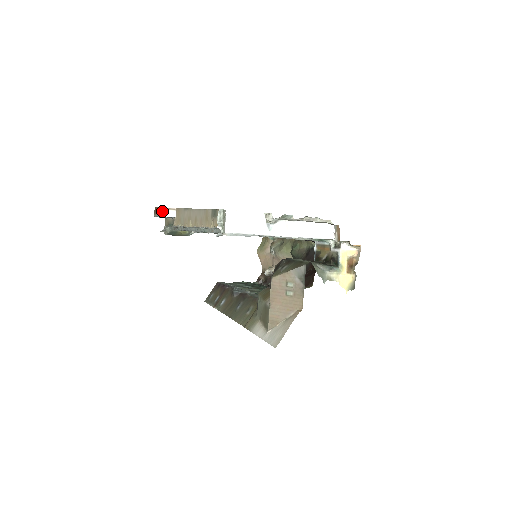
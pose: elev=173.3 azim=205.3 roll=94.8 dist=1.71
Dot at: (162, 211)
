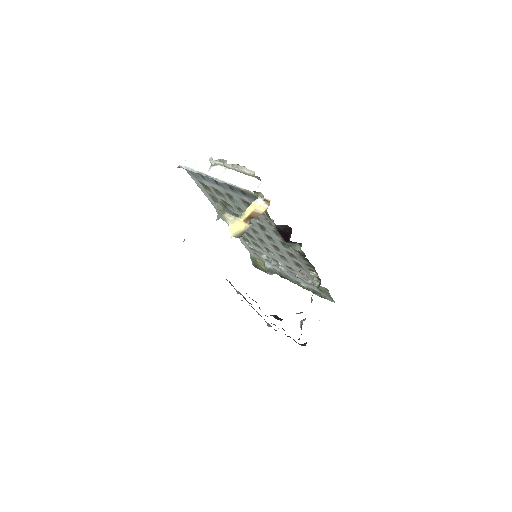
Dot at: occluded
